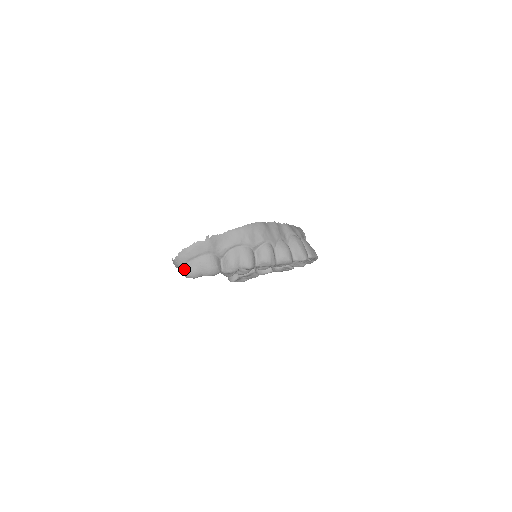
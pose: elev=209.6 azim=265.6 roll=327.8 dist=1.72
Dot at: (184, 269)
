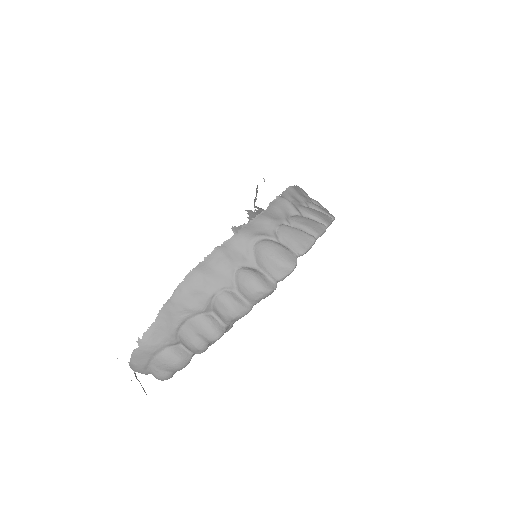
Dot at: occluded
